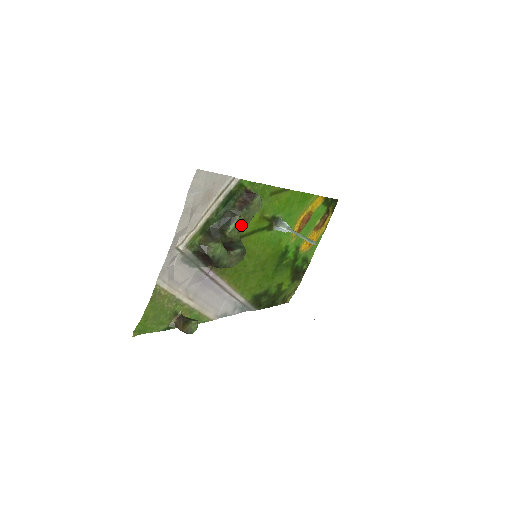
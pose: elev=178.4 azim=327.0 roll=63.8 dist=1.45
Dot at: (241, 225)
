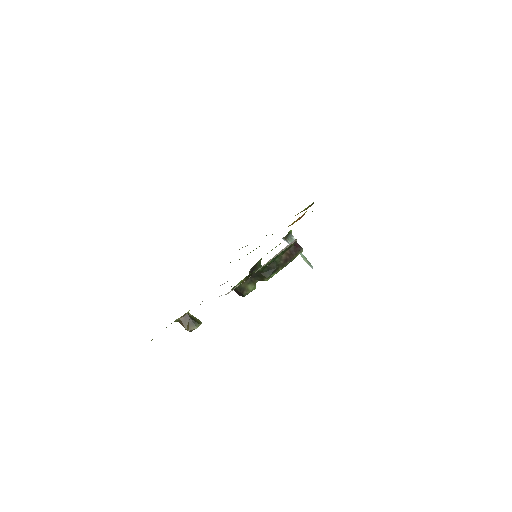
Dot at: occluded
